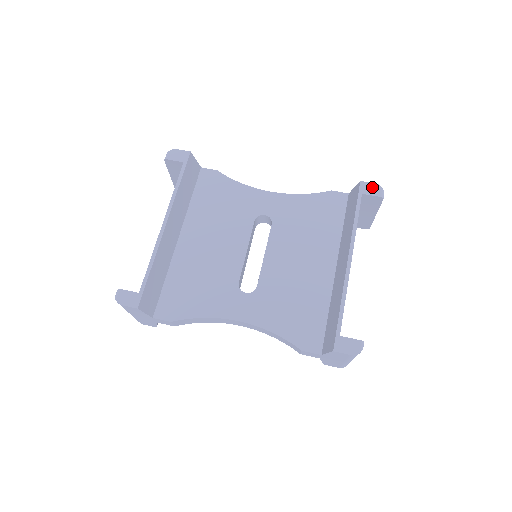
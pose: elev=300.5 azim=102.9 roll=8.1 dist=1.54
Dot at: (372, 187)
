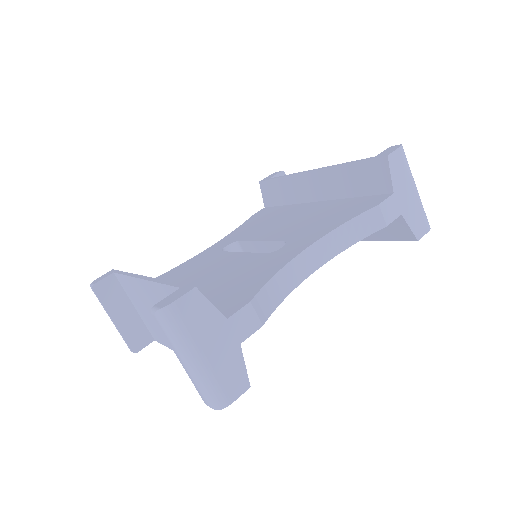
Dot at: (270, 176)
